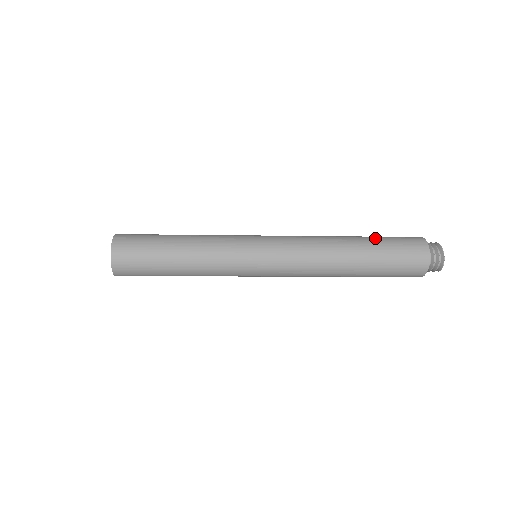
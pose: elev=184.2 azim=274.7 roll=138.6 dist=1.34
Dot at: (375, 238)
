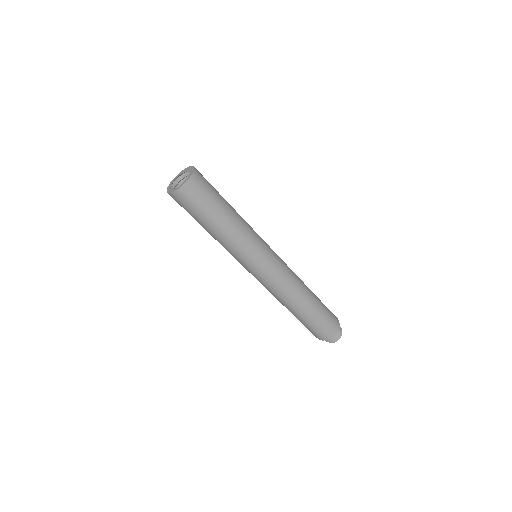
Dot at: occluded
